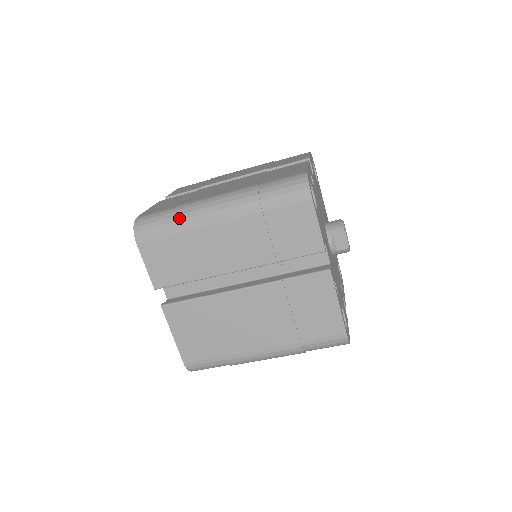
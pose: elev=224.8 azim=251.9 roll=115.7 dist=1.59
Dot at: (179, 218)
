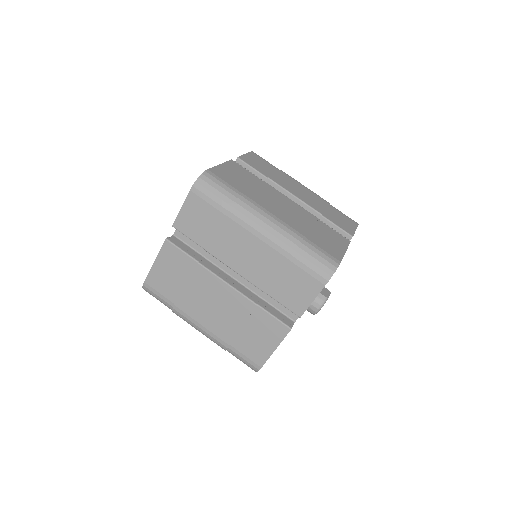
Dot at: occluded
